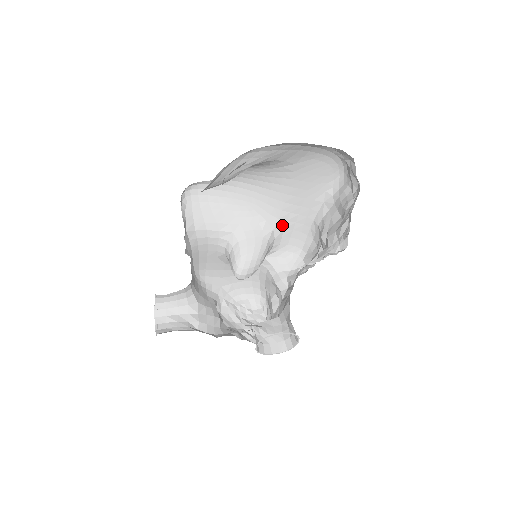
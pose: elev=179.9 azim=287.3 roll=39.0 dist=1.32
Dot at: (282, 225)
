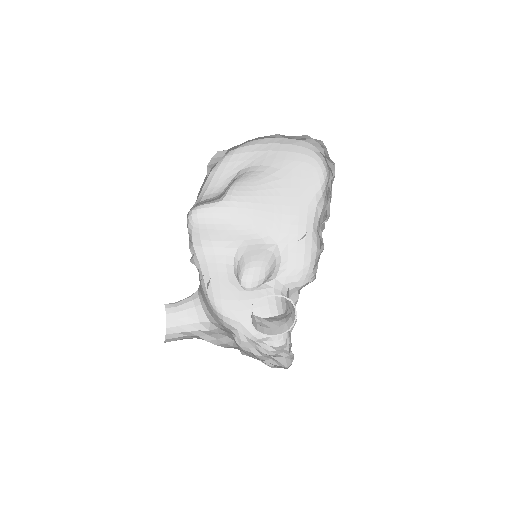
Dot at: (285, 239)
